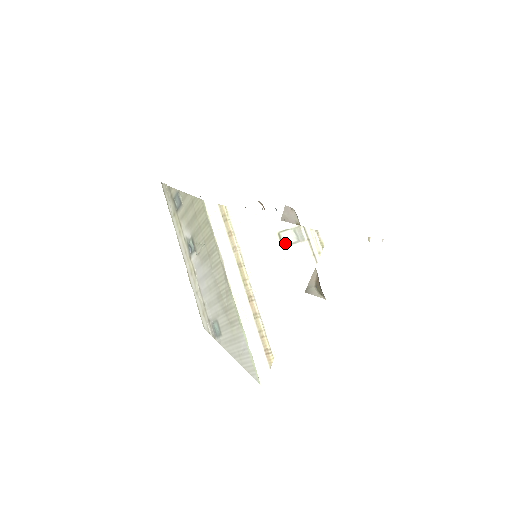
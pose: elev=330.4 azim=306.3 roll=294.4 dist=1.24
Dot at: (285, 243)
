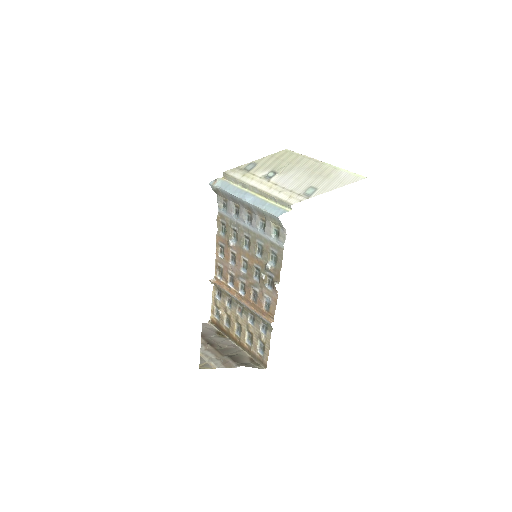
Dot at: occluded
